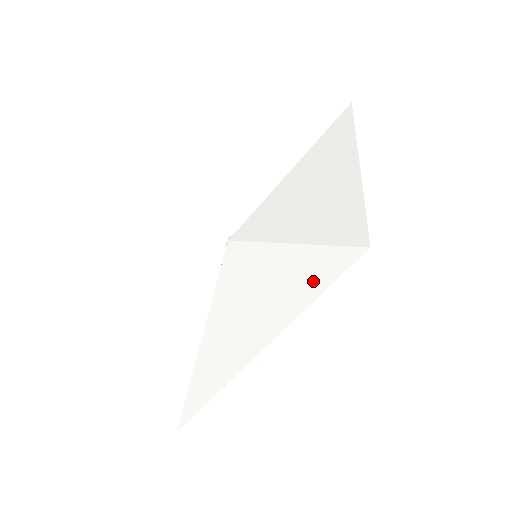
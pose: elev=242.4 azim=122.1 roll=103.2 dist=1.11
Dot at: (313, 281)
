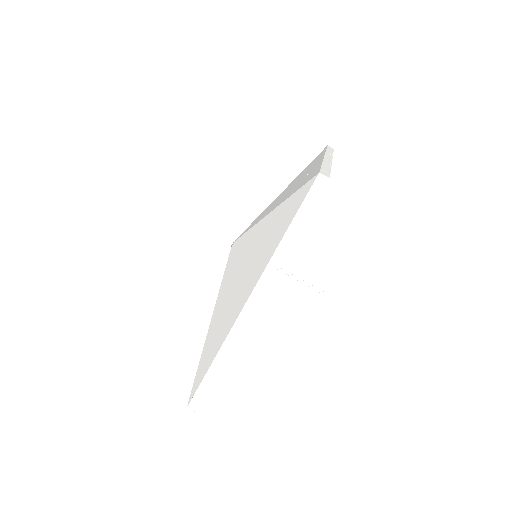
Dot at: (286, 219)
